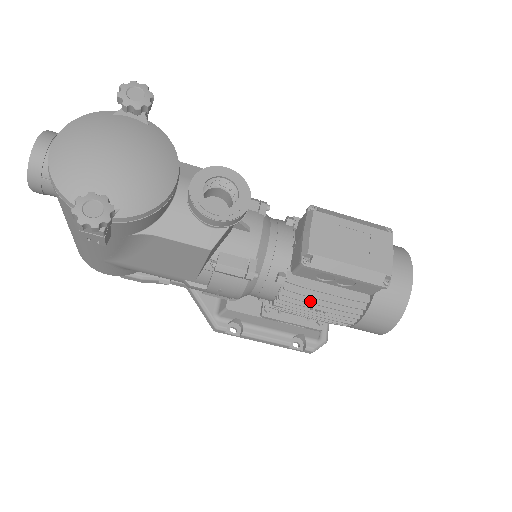
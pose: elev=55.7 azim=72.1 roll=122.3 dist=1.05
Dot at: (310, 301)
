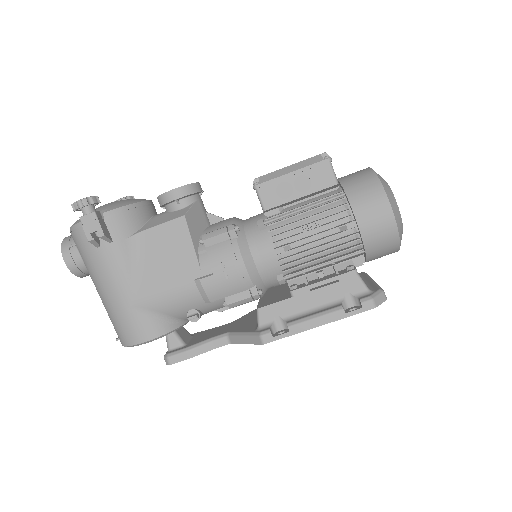
Dot at: (295, 222)
